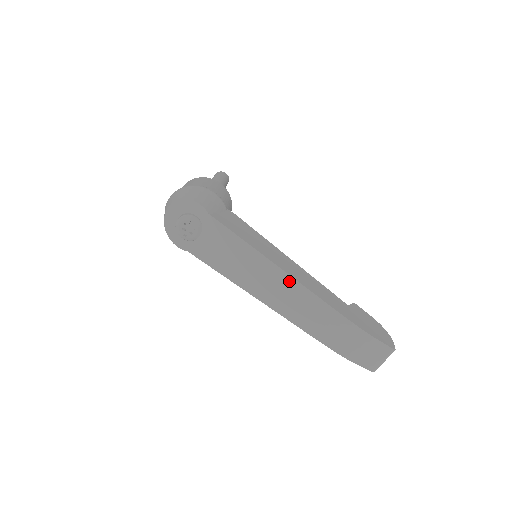
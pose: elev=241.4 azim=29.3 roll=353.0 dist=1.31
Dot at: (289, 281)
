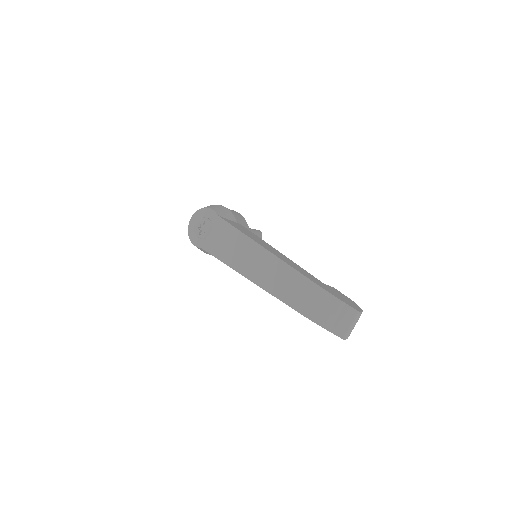
Dot at: (271, 258)
